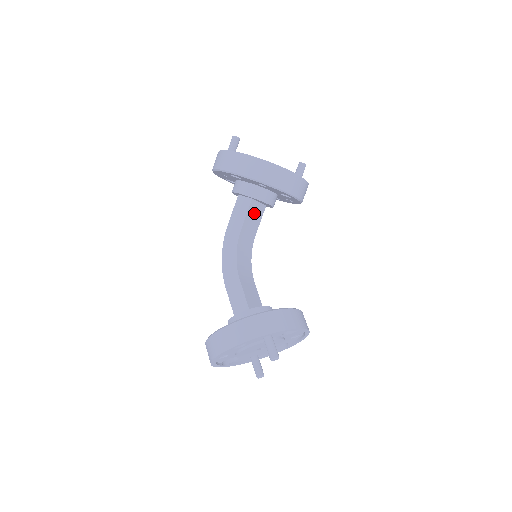
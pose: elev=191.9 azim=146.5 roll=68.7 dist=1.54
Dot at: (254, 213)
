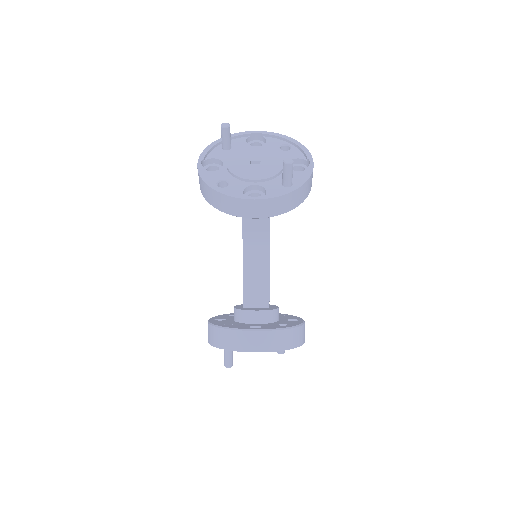
Dot at: occluded
